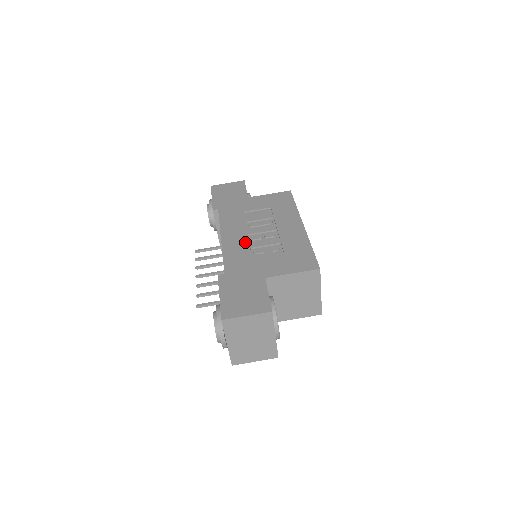
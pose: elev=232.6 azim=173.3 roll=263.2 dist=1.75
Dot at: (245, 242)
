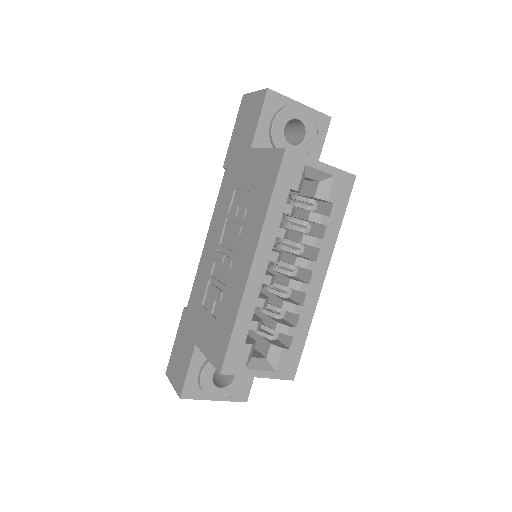
Dot at: (211, 263)
